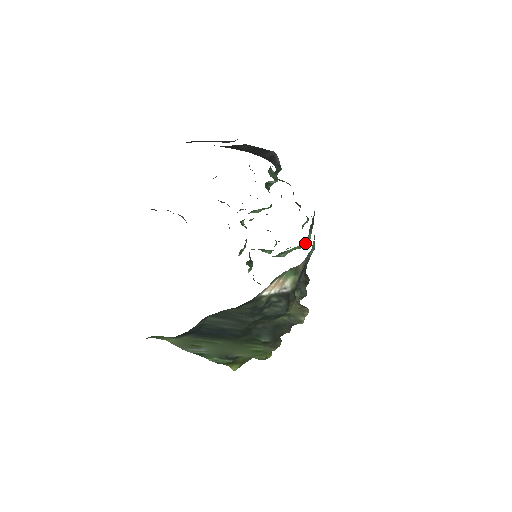
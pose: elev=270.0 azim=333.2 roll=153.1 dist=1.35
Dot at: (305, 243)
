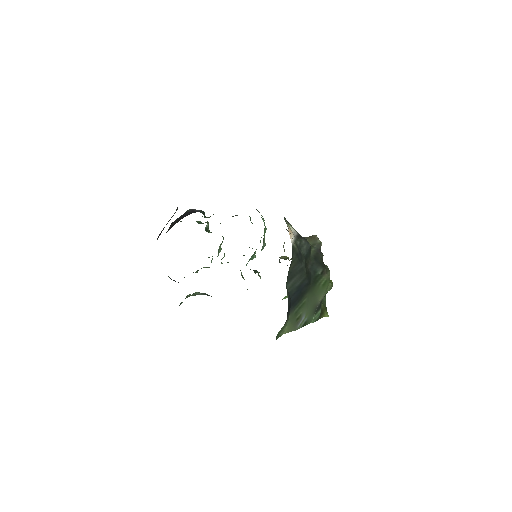
Dot at: occluded
